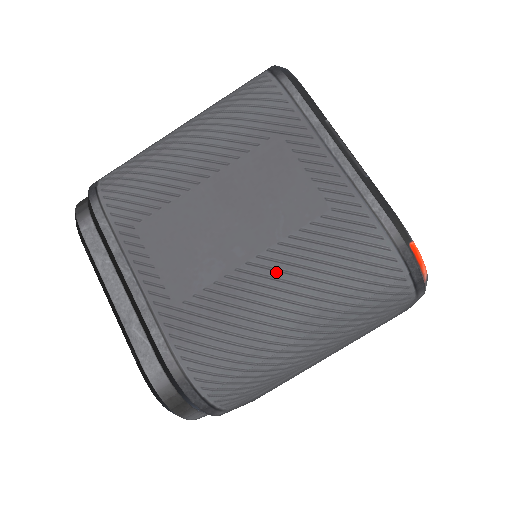
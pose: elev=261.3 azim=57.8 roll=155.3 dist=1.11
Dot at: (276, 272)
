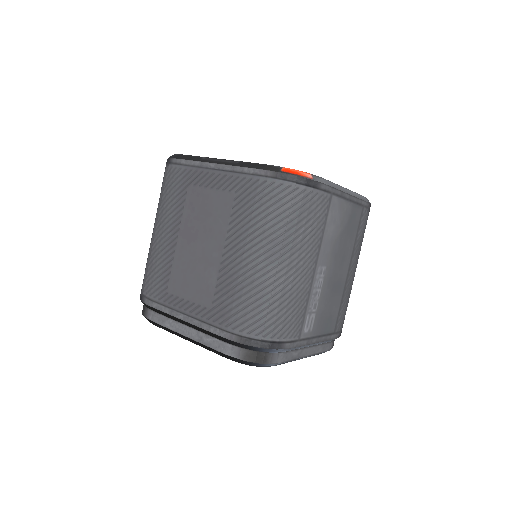
Dot at: (237, 246)
